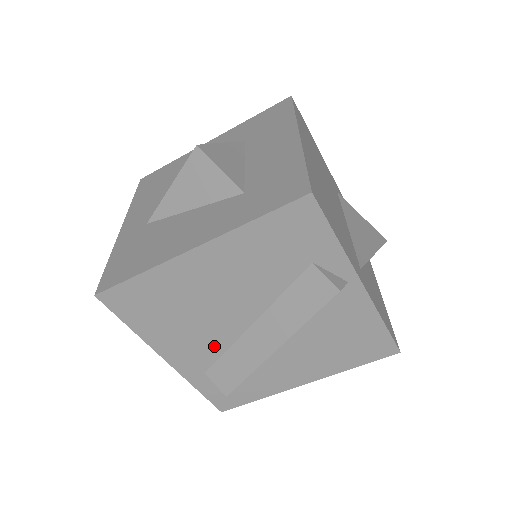
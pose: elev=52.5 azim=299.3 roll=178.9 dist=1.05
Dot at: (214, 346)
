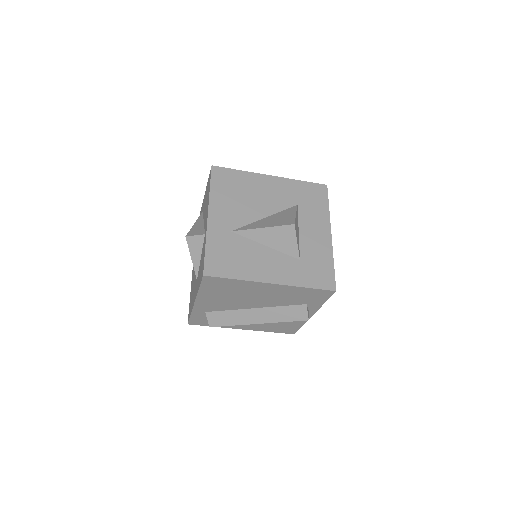
Dot at: (226, 307)
